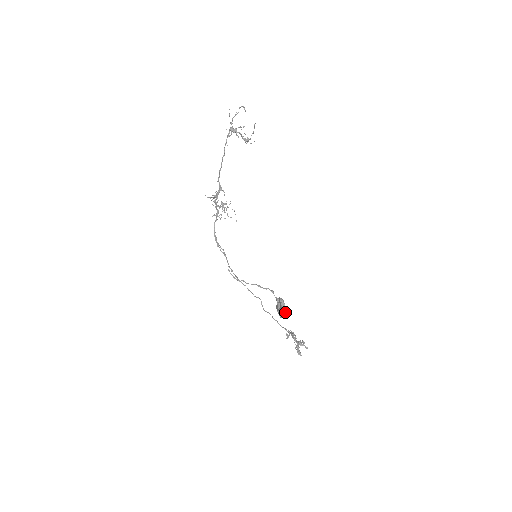
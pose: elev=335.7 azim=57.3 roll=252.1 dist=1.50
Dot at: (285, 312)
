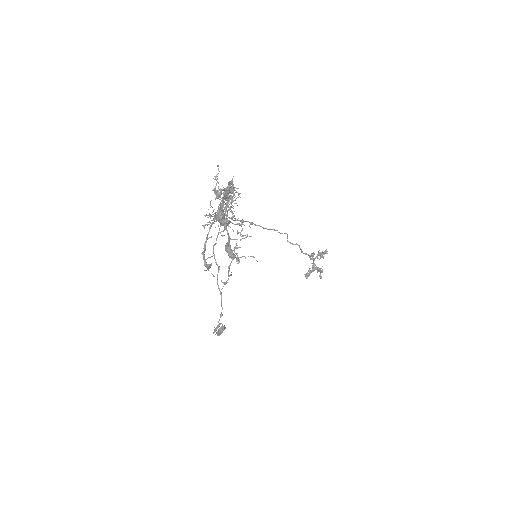
Dot at: (219, 335)
